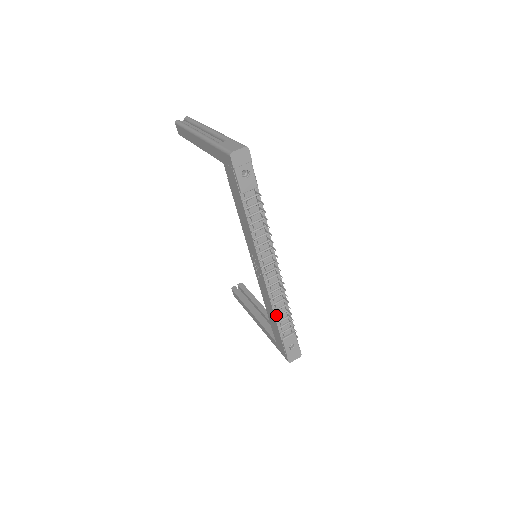
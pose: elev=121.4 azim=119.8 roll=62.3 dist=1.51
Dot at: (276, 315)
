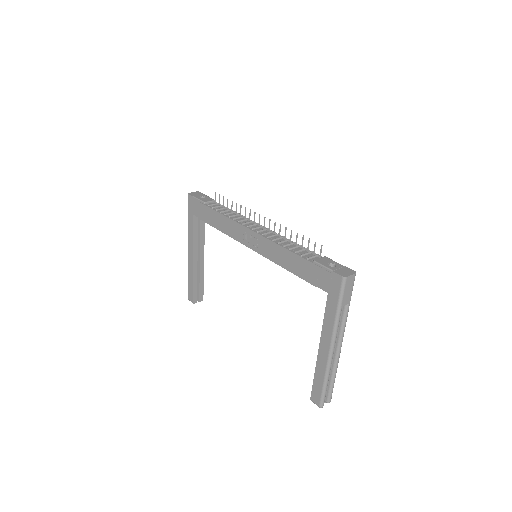
Dot at: (289, 249)
